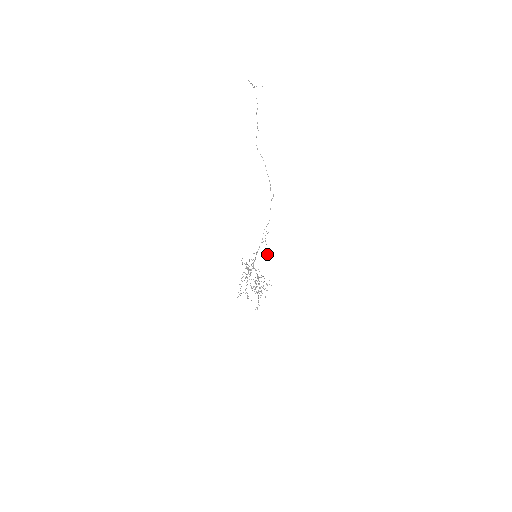
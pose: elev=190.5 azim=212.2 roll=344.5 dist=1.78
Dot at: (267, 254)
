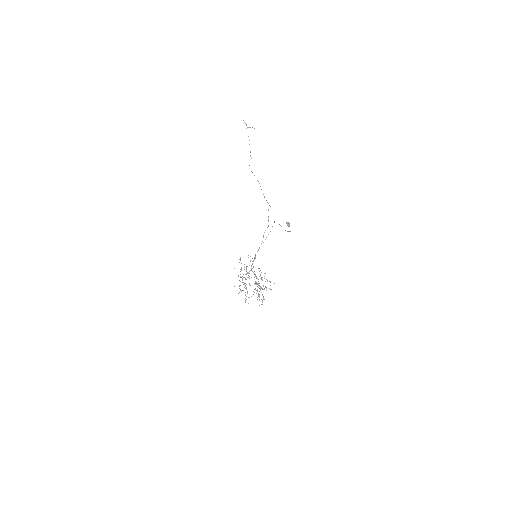
Dot at: (288, 224)
